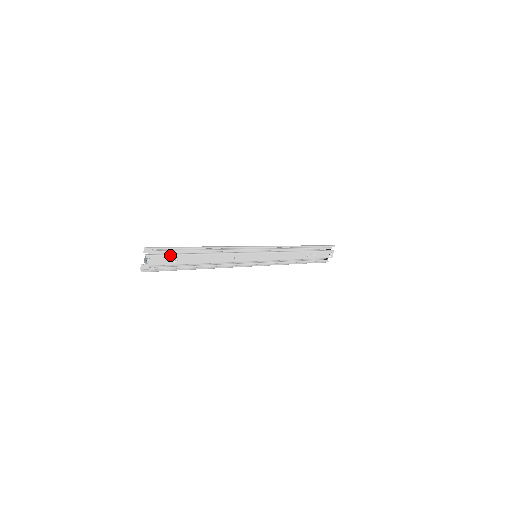
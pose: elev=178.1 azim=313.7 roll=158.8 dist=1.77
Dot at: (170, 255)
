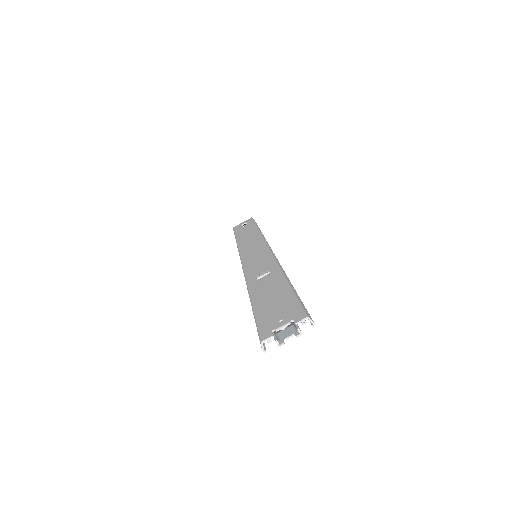
Dot at: occluded
